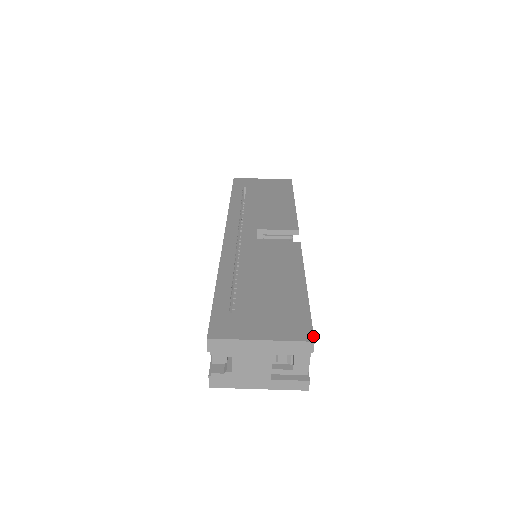
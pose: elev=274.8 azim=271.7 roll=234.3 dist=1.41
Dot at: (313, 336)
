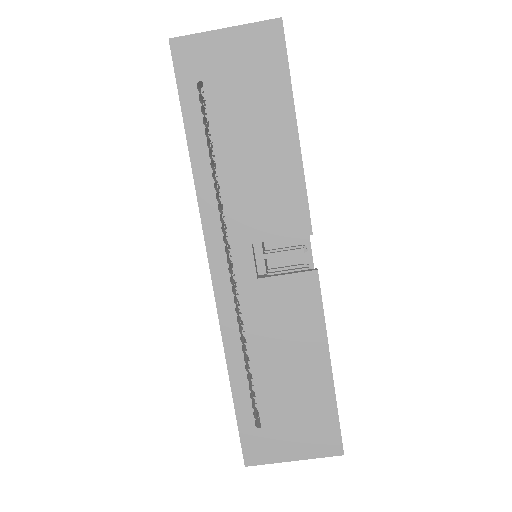
Dot at: (342, 449)
